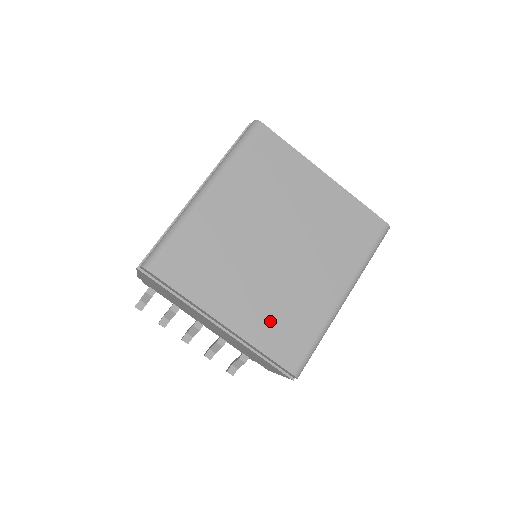
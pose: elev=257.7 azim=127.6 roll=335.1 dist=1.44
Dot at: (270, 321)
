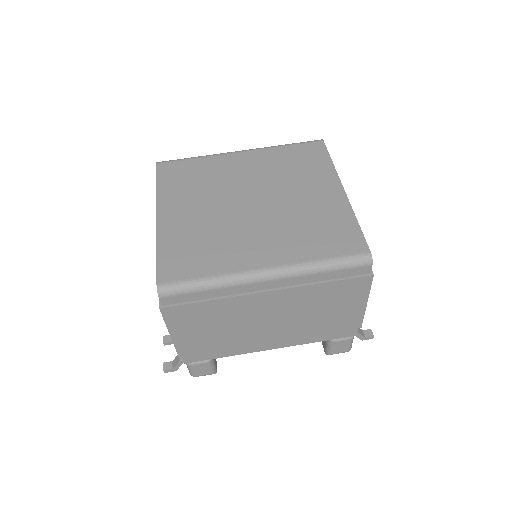
Dot at: (187, 239)
